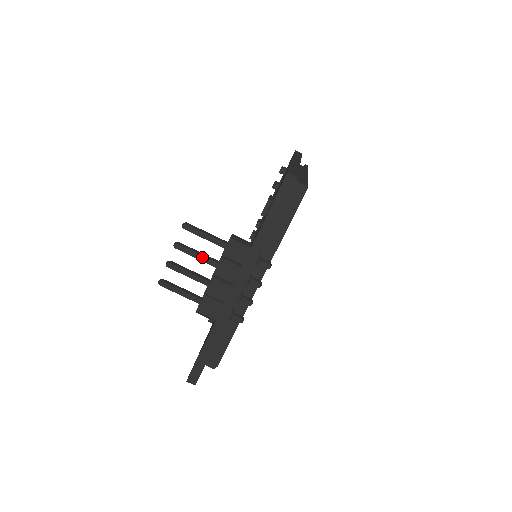
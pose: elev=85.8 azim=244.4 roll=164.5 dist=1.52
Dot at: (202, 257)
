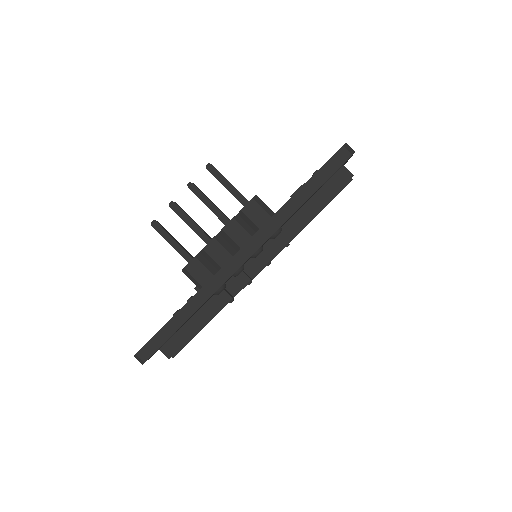
Dot at: (215, 208)
